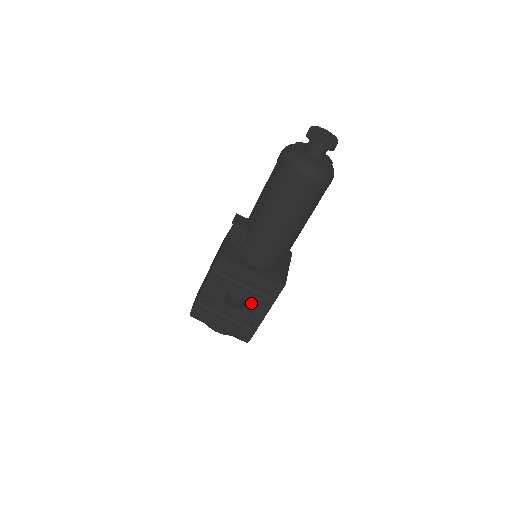
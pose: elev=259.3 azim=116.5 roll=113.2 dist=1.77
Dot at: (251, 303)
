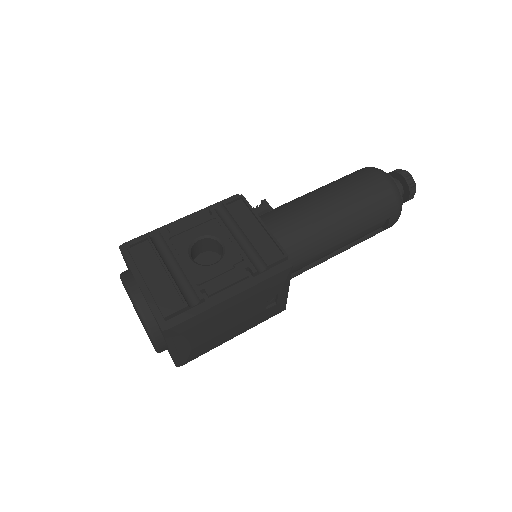
Dot at: (229, 261)
